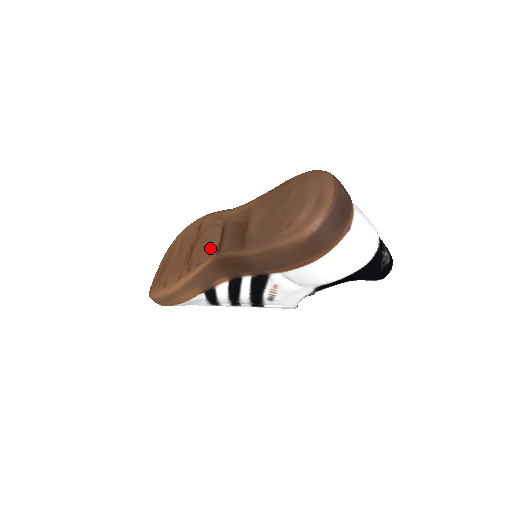
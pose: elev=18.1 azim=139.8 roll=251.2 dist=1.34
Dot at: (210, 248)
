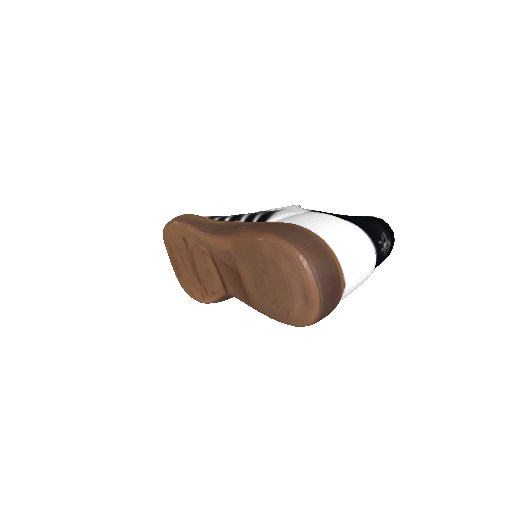
Dot at: (214, 280)
